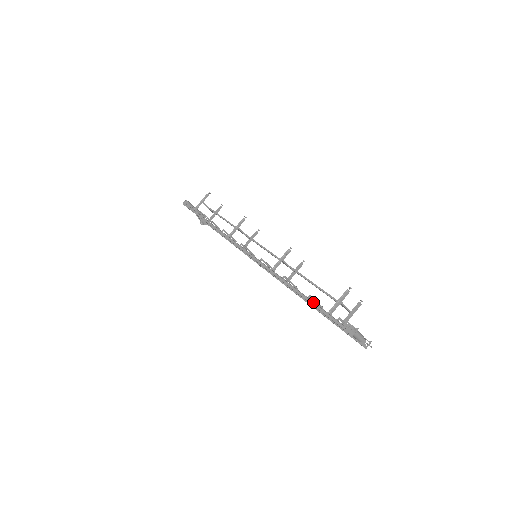
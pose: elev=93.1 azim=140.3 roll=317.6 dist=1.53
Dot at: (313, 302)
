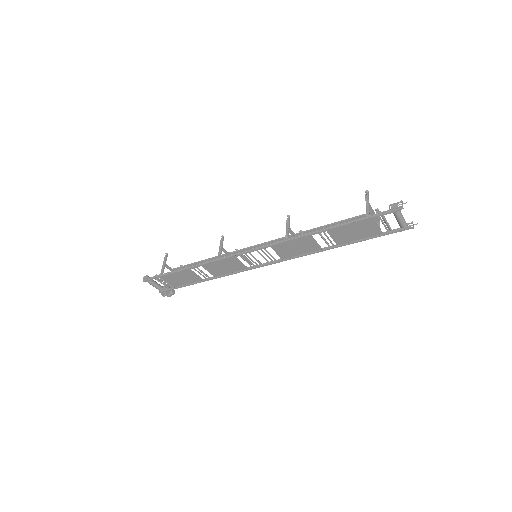
Dot at: (346, 223)
